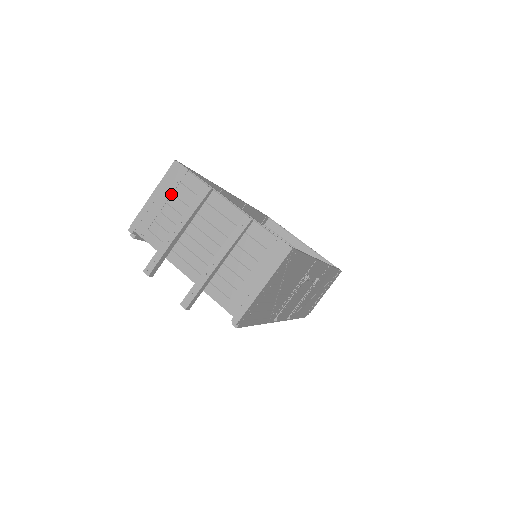
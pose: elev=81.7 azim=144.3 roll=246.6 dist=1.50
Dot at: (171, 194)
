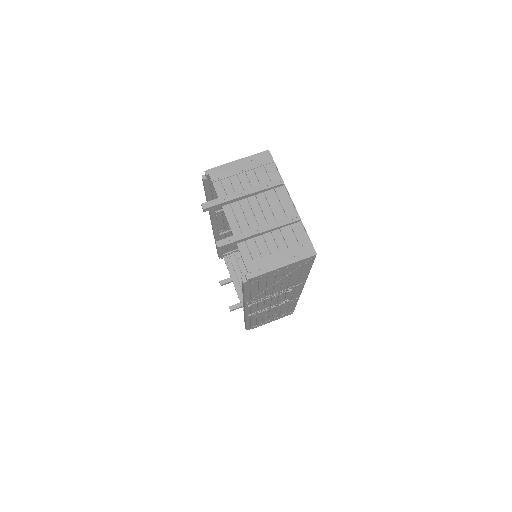
Dot at: (252, 169)
